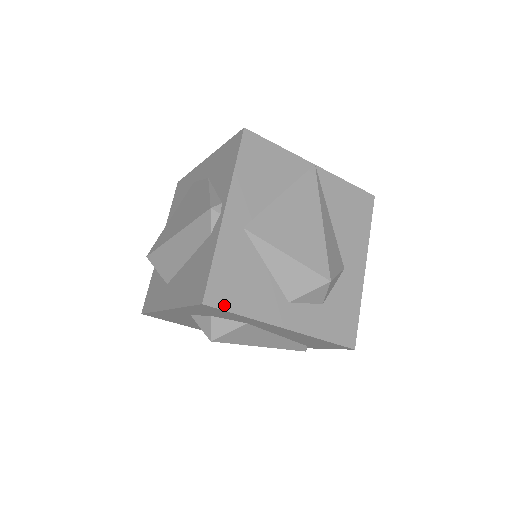
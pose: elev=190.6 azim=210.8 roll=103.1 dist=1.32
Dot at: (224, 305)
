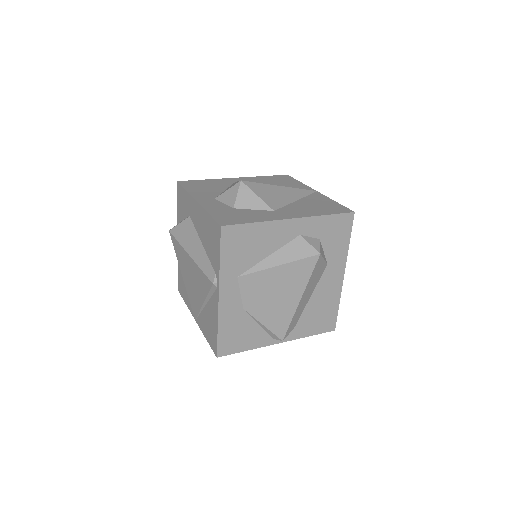
Dot at: (184, 185)
